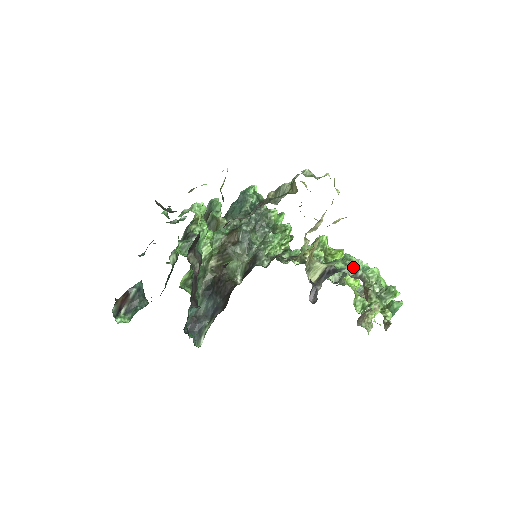
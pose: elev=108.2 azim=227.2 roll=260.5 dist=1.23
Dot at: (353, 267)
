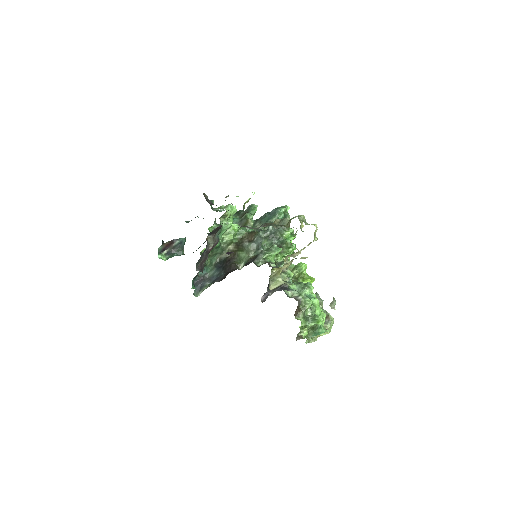
Dot at: (299, 292)
